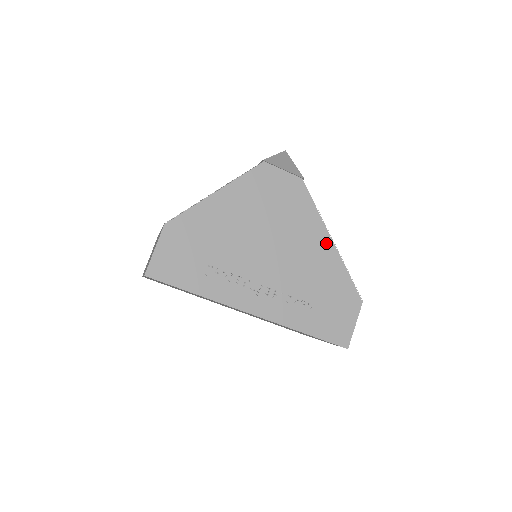
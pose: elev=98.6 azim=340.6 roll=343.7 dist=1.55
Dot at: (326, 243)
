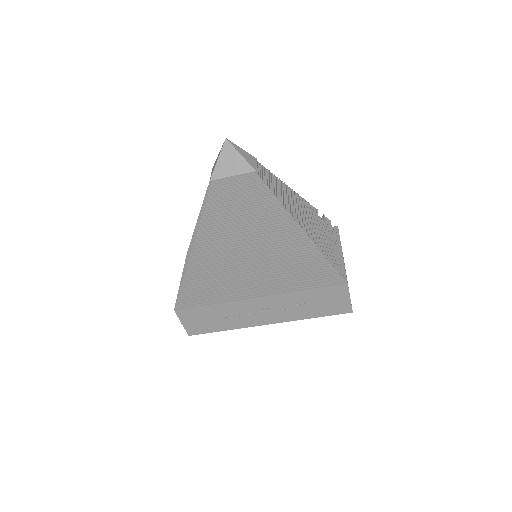
Dot at: (299, 240)
